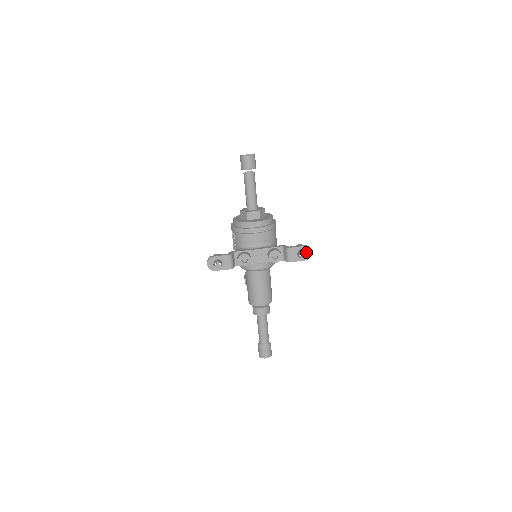
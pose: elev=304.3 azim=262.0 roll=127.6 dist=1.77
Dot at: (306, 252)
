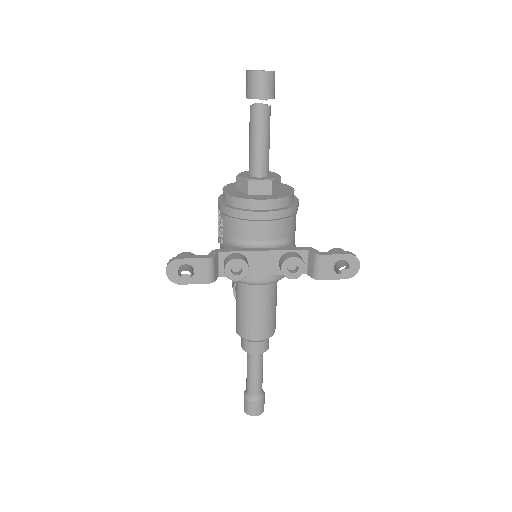
Dot at: (350, 265)
